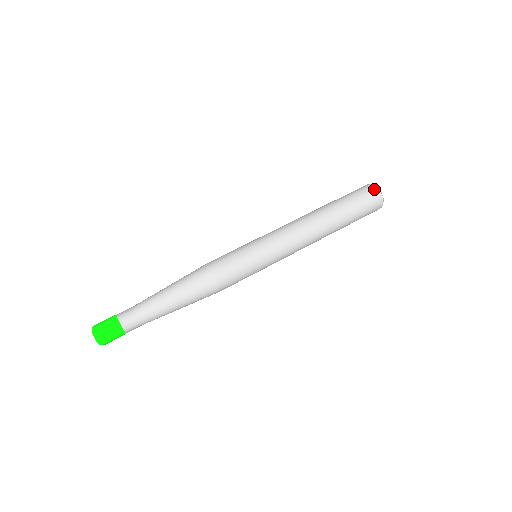
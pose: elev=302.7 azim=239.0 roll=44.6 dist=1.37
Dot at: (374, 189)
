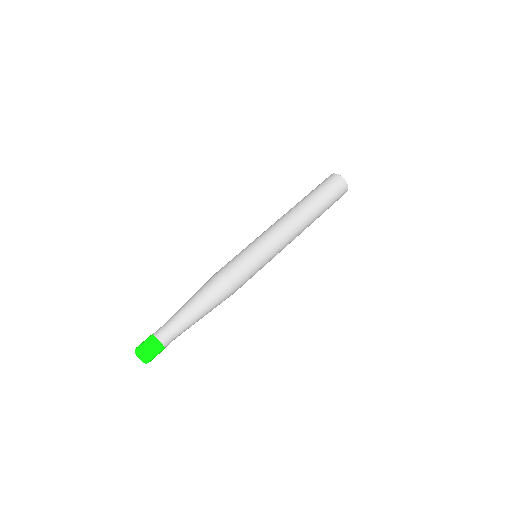
Dot at: (332, 175)
